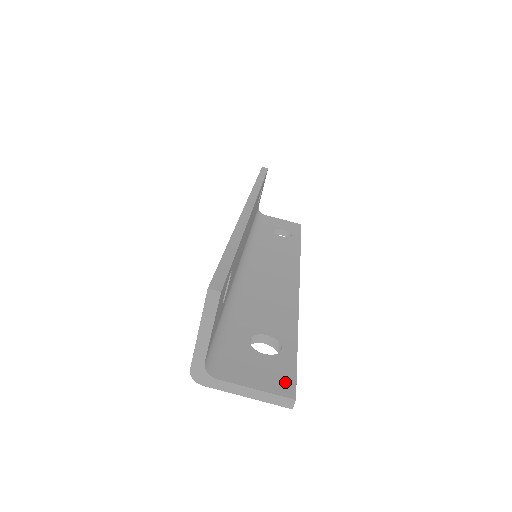
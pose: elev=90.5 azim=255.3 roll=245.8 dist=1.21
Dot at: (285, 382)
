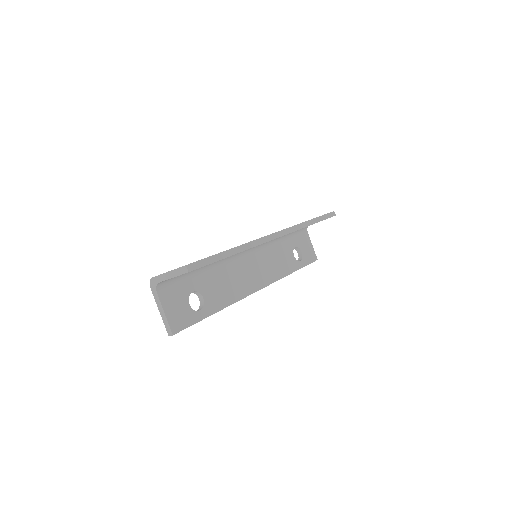
Dot at: (180, 324)
